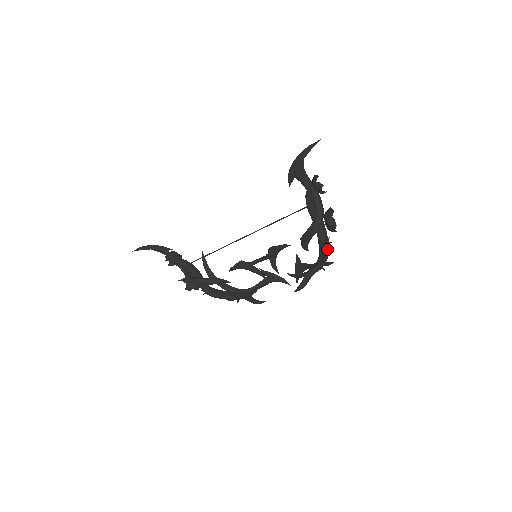
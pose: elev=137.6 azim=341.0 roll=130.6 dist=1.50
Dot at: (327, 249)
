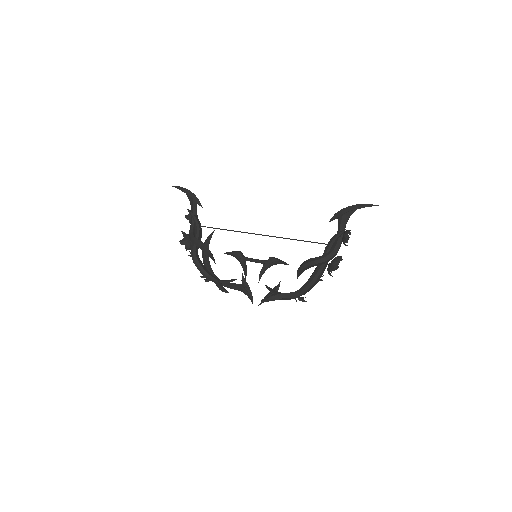
Dot at: (315, 283)
